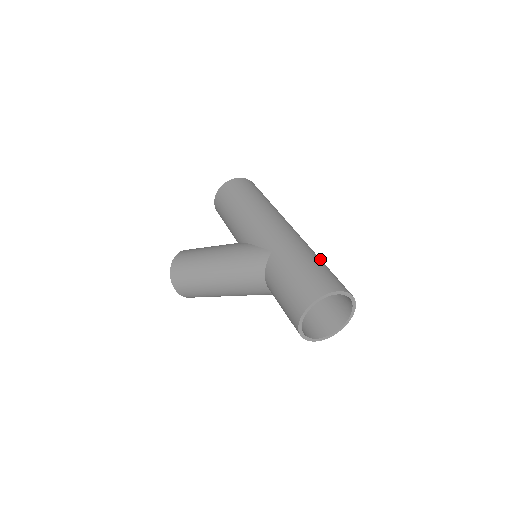
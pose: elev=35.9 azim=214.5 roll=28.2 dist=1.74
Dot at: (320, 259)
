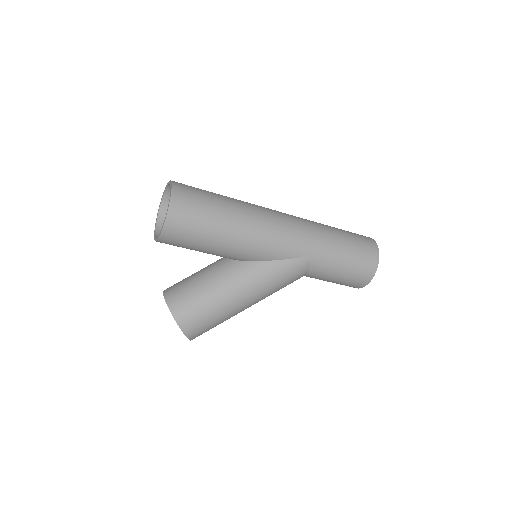
Dot at: (331, 227)
